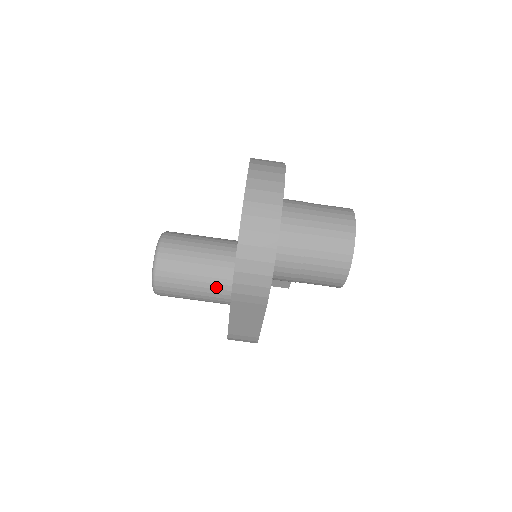
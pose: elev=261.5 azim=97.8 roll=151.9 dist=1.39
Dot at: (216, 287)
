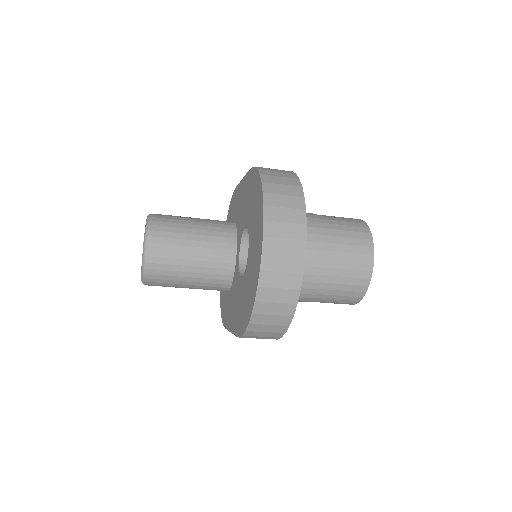
Dot at: (212, 285)
